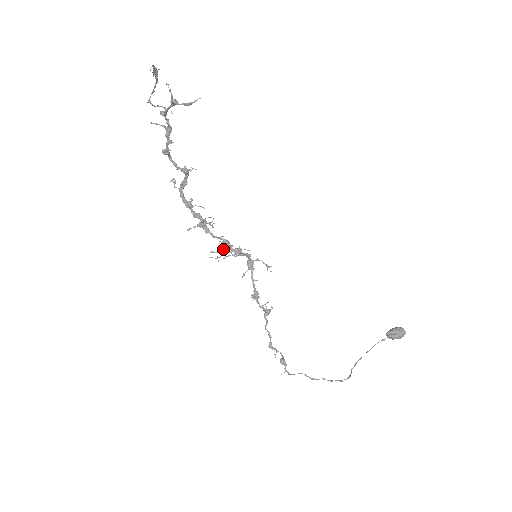
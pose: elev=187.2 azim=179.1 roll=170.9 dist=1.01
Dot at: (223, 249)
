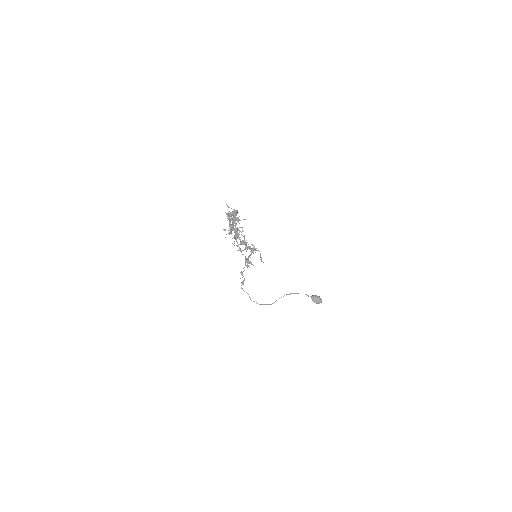
Dot at: occluded
